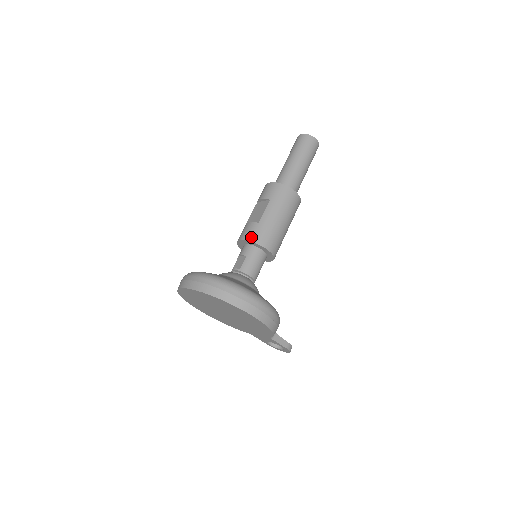
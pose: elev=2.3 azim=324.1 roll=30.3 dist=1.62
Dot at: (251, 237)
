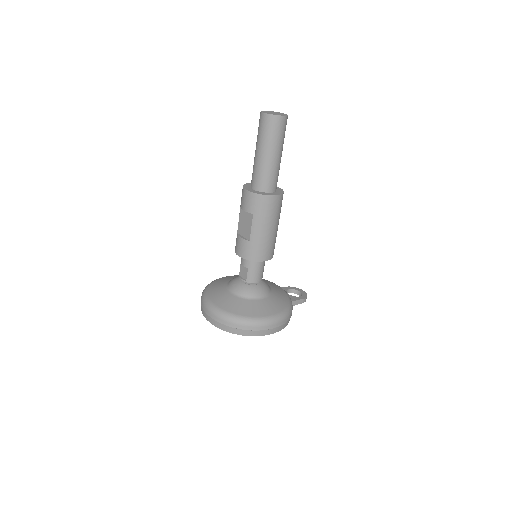
Dot at: (247, 256)
